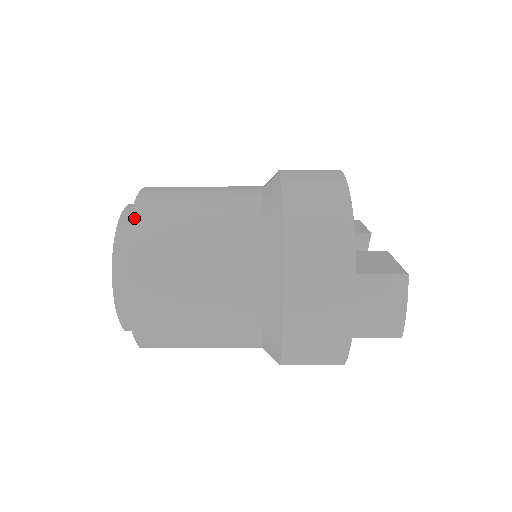
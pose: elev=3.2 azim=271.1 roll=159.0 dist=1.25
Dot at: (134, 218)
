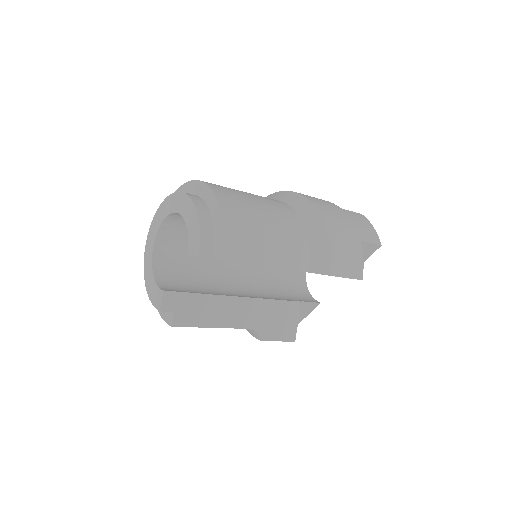
Dot at: occluded
